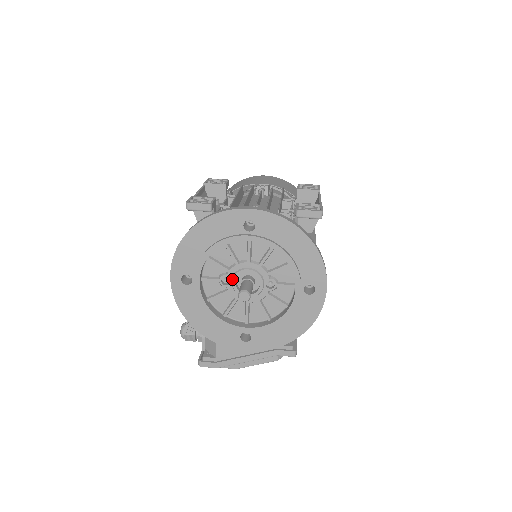
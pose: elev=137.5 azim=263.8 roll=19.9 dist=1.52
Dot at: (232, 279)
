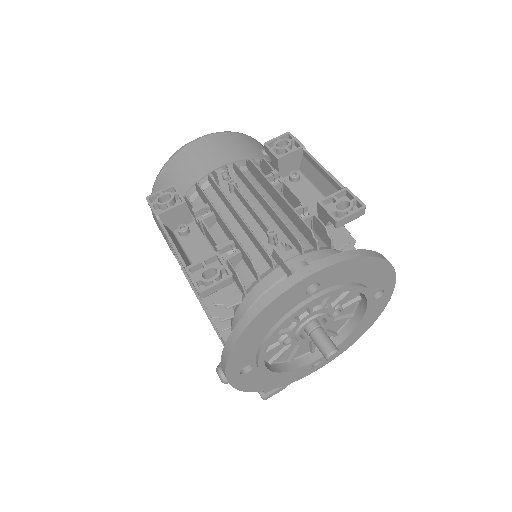
Dot at: (296, 336)
